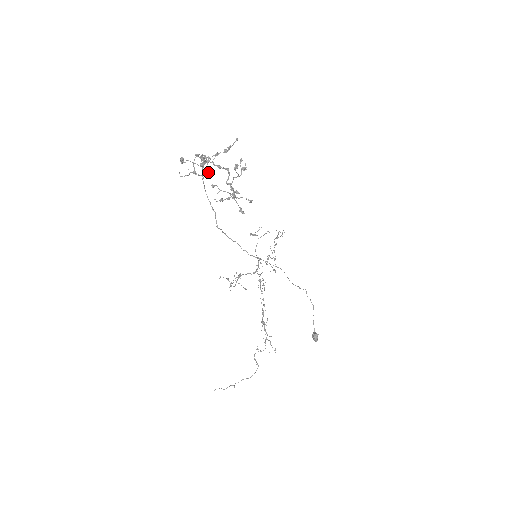
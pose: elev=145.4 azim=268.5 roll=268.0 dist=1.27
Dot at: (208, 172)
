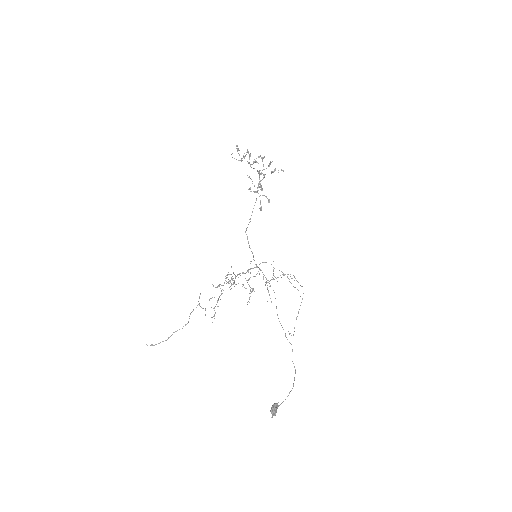
Dot at: occluded
